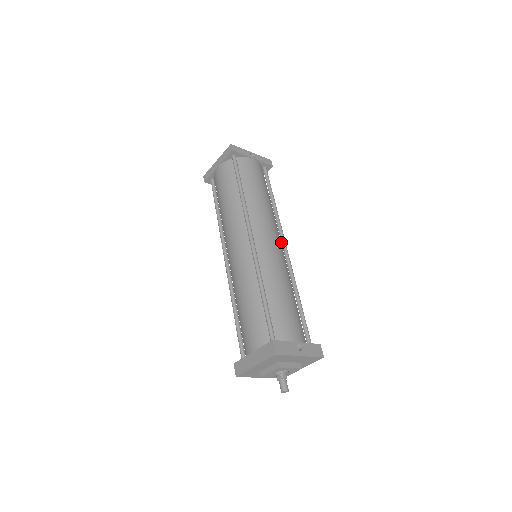
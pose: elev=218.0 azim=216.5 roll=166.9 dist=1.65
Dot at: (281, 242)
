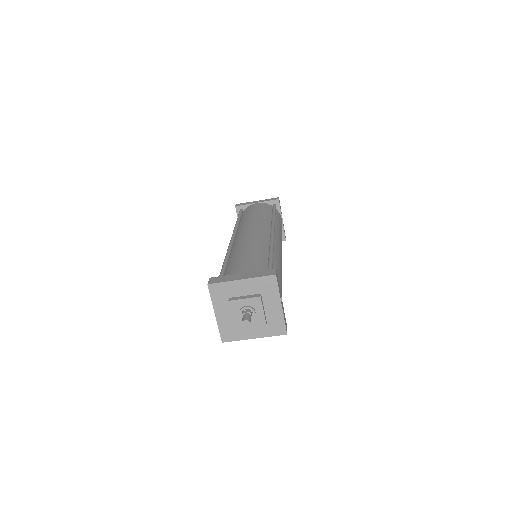
Dot at: occluded
